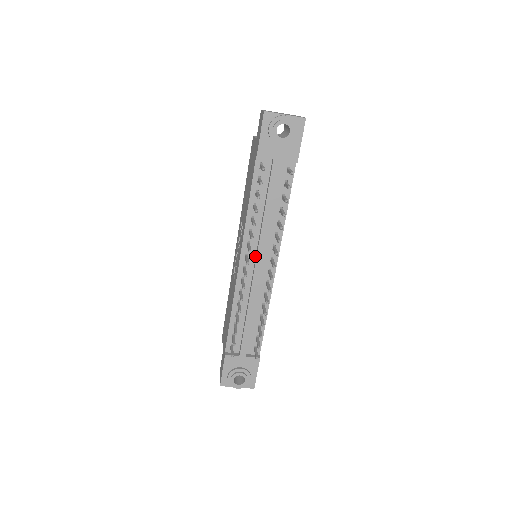
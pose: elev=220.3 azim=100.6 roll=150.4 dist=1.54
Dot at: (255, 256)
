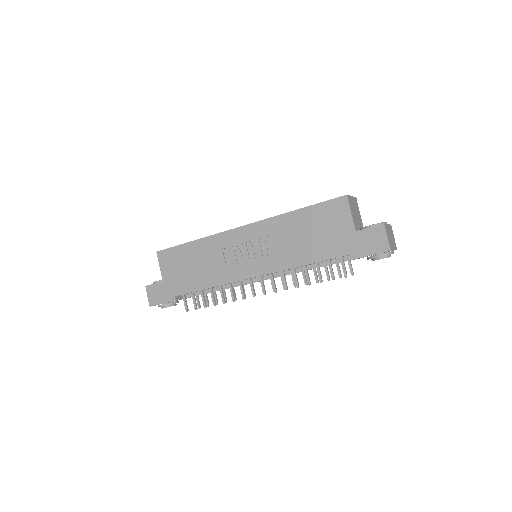
Dot at: (265, 275)
